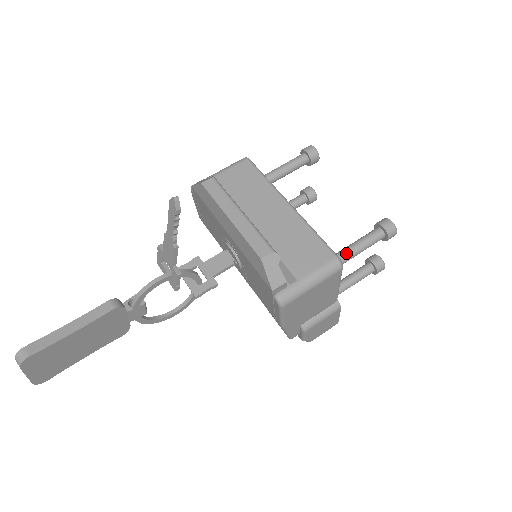
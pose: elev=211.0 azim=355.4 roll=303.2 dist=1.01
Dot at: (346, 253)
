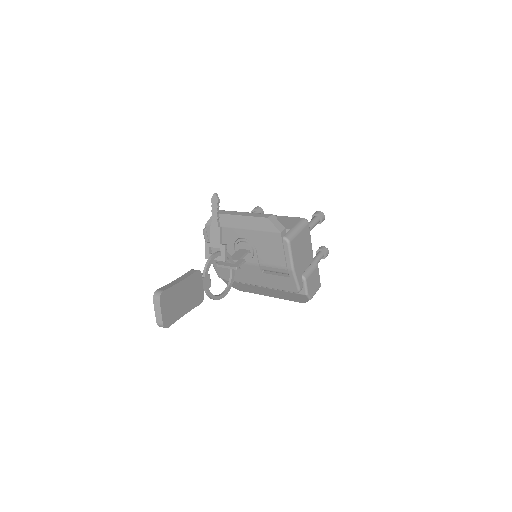
Dot at: occluded
